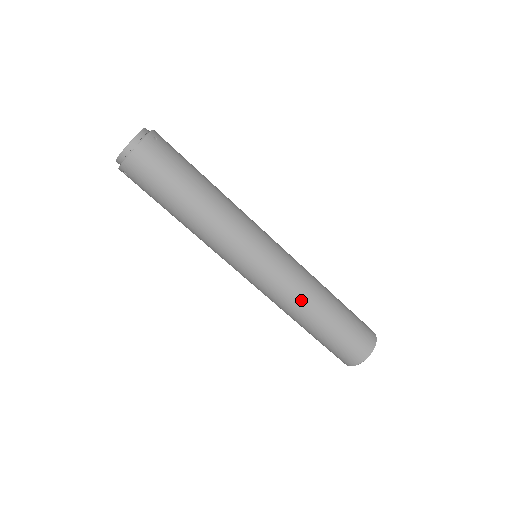
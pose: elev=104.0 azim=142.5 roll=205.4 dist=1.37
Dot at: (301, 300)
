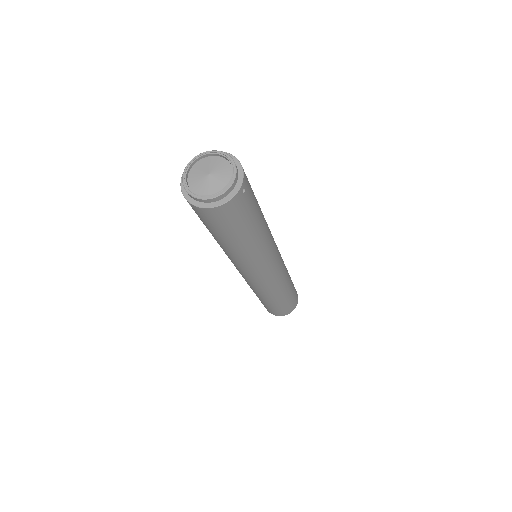
Dot at: (271, 294)
